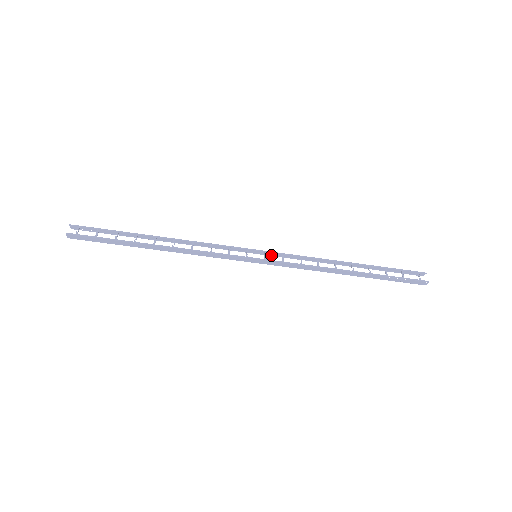
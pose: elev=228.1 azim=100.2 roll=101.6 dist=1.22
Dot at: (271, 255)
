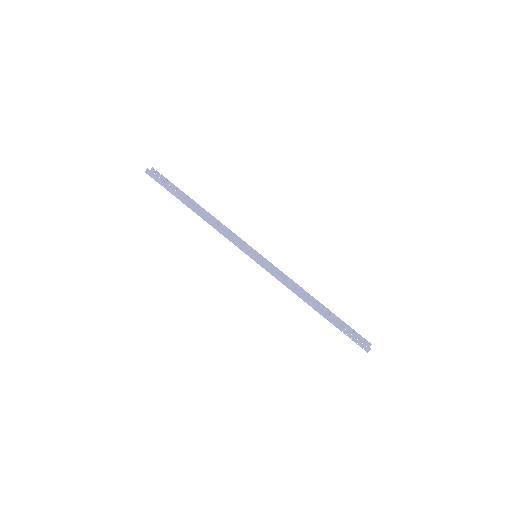
Dot at: occluded
